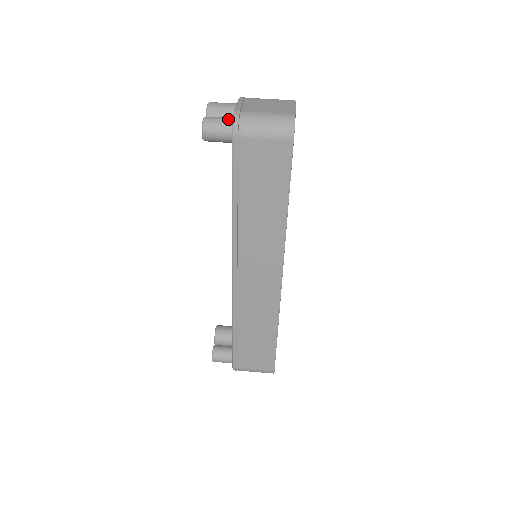
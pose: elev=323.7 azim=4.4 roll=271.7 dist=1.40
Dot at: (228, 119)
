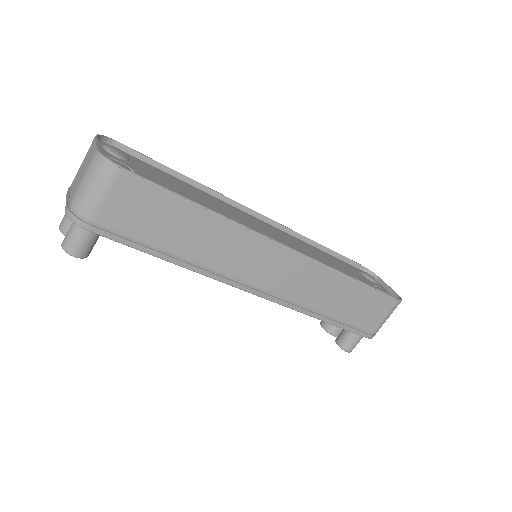
Dot at: (73, 223)
